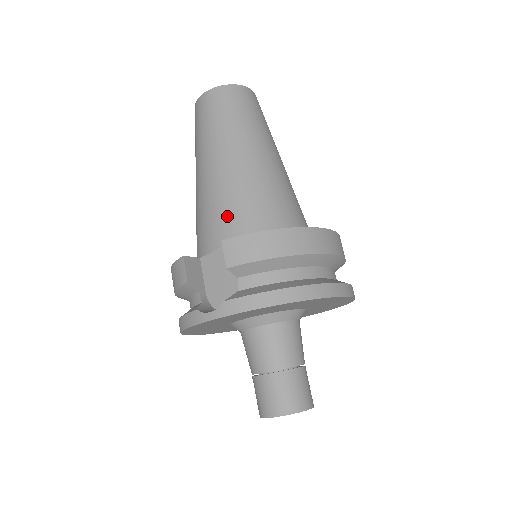
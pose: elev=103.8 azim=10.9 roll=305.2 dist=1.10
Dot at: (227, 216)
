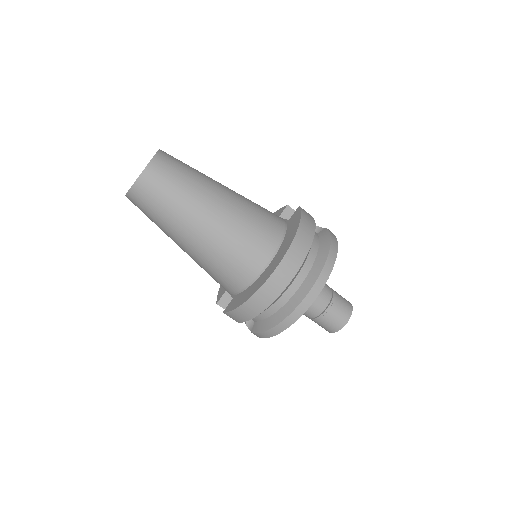
Dot at: (215, 280)
